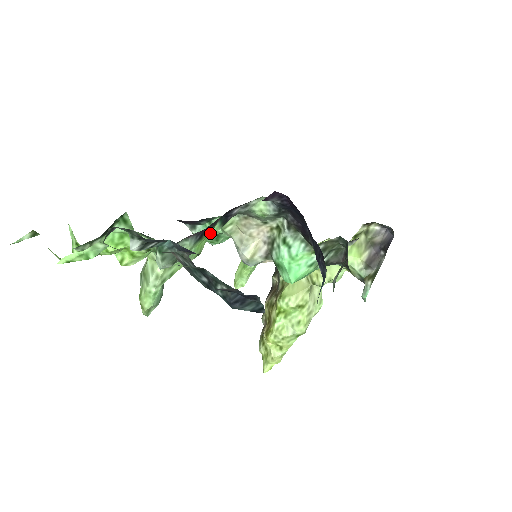
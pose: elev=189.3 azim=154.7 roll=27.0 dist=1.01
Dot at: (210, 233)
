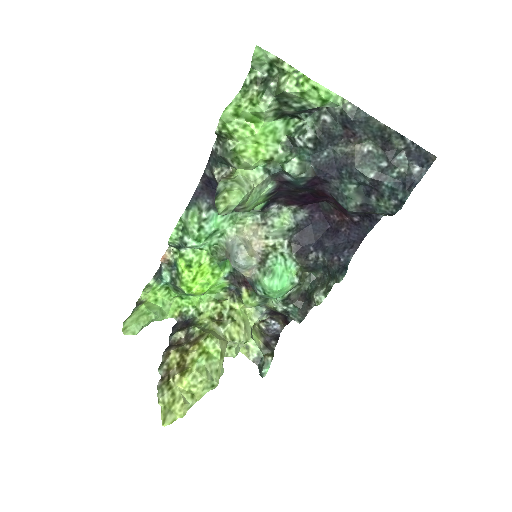
Dot at: (256, 205)
